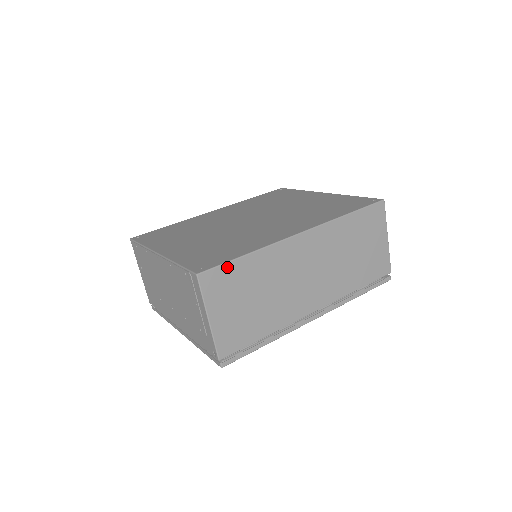
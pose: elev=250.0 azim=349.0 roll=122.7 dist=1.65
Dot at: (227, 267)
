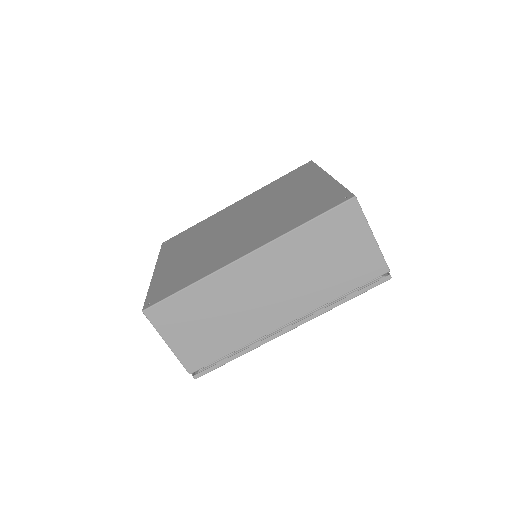
Dot at: (170, 301)
